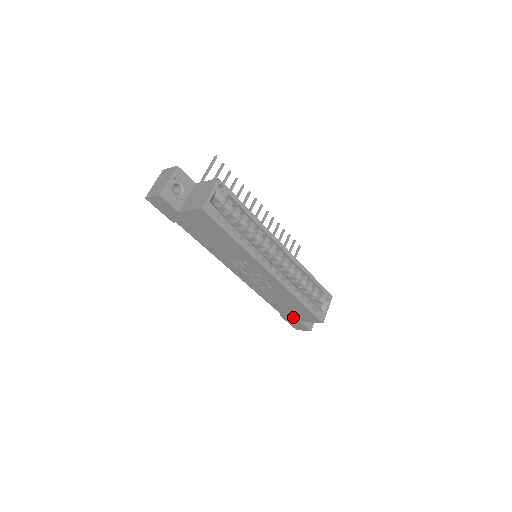
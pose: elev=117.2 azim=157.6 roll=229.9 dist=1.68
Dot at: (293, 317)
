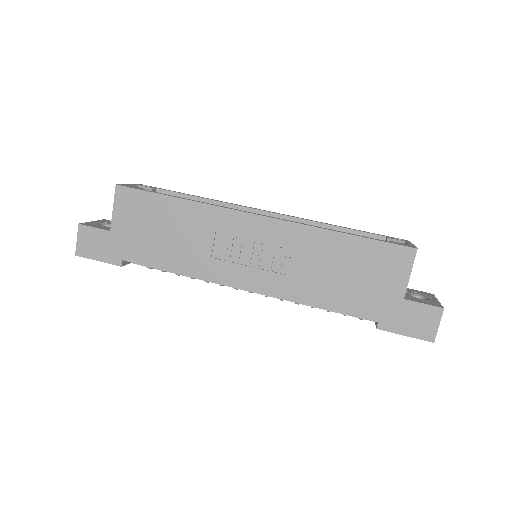
Dot at: (387, 301)
